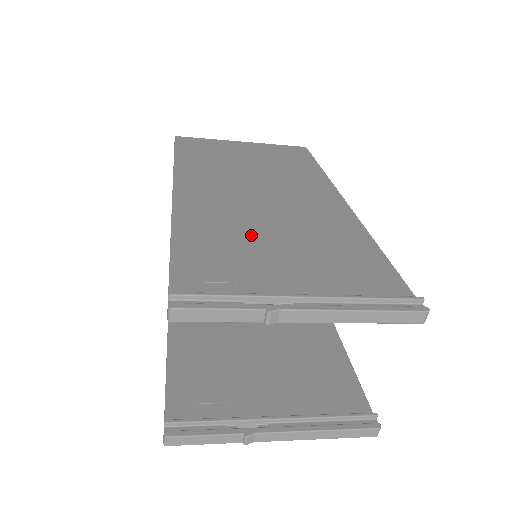
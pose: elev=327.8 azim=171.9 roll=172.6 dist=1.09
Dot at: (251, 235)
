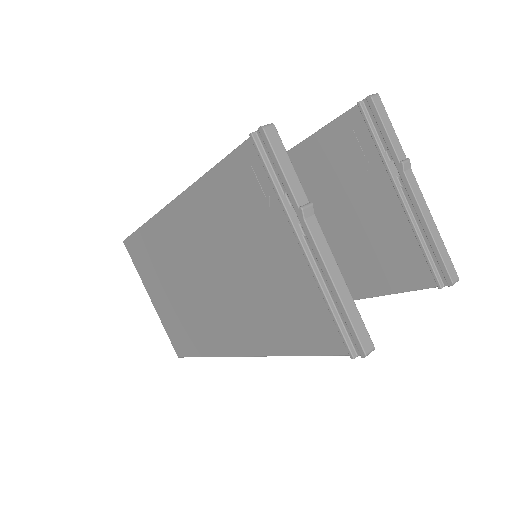
Dot at: (328, 200)
